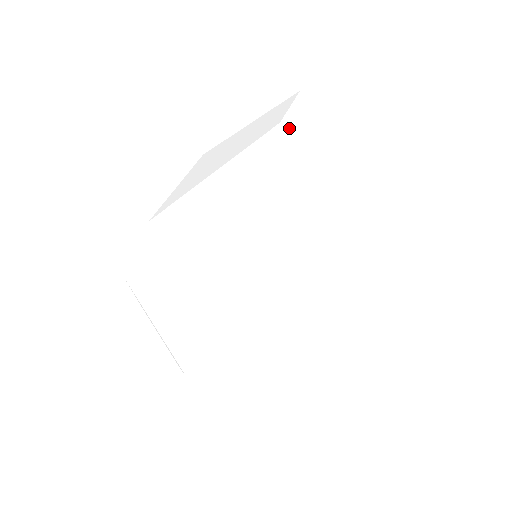
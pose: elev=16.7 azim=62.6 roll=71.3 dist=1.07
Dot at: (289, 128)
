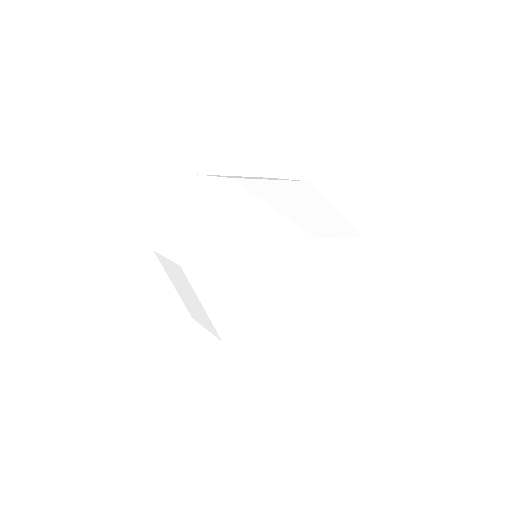
Dot at: (294, 294)
